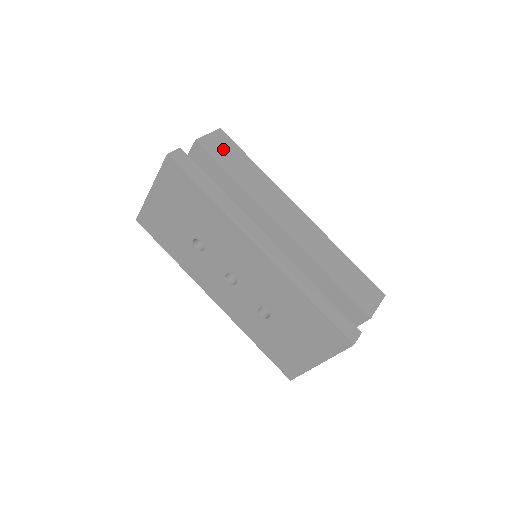
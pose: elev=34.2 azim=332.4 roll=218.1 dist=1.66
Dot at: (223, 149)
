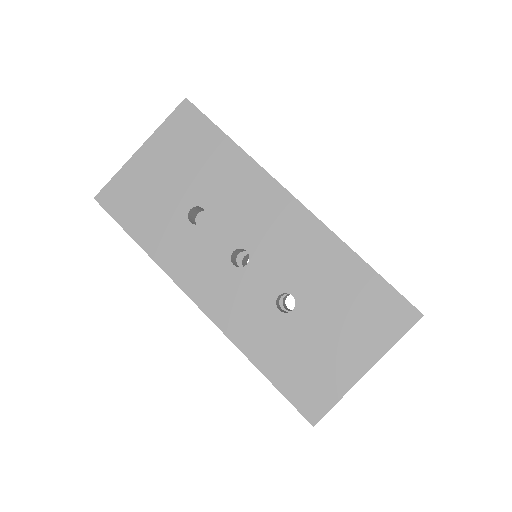
Dot at: occluded
